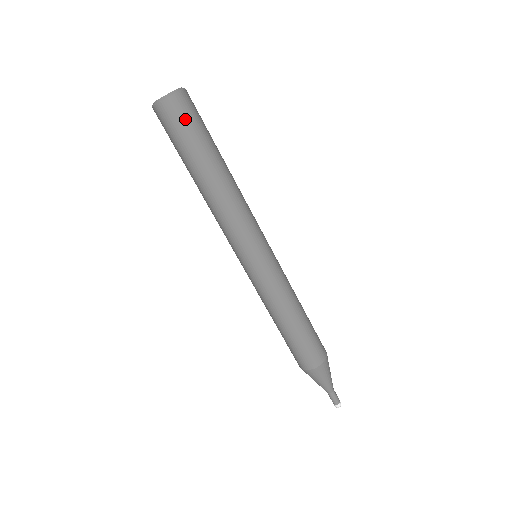
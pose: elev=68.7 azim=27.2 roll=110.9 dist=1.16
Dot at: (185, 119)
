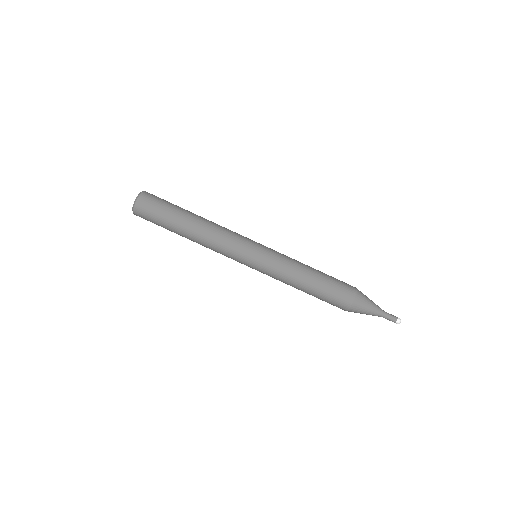
Dot at: (159, 198)
